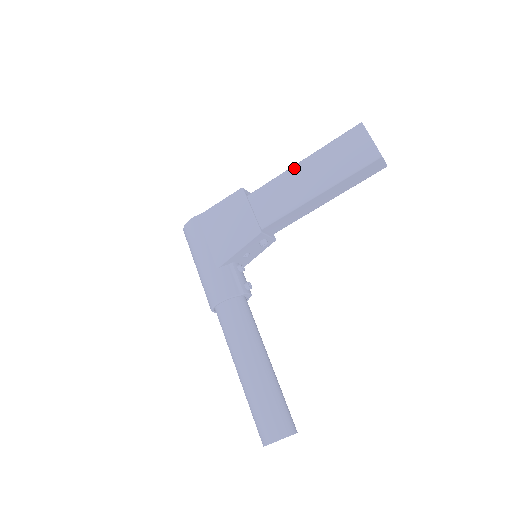
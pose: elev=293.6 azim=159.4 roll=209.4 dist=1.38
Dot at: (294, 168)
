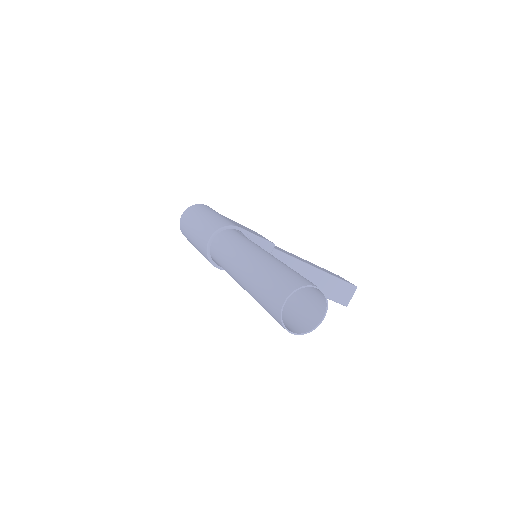
Dot at: (295, 255)
